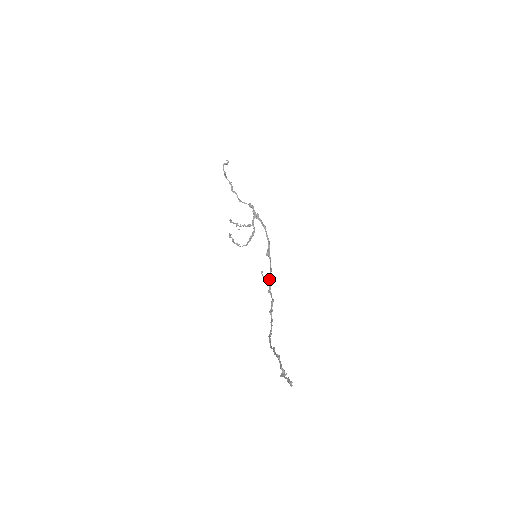
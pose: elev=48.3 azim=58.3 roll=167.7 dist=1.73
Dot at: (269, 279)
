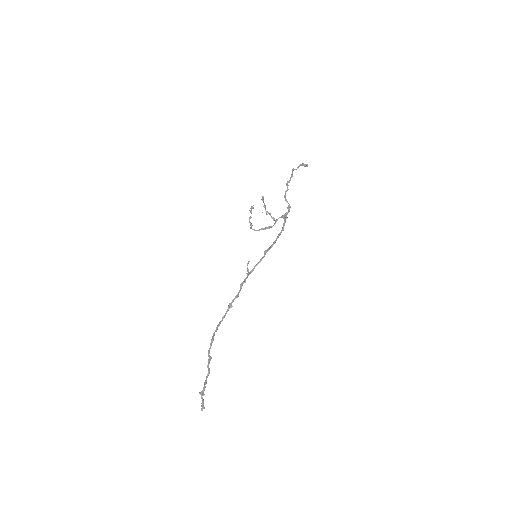
Dot at: (250, 273)
